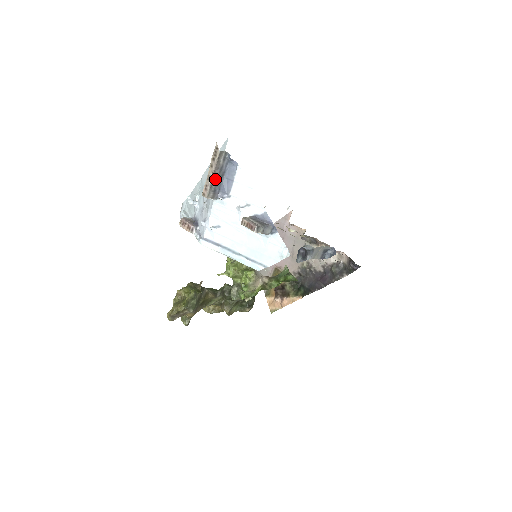
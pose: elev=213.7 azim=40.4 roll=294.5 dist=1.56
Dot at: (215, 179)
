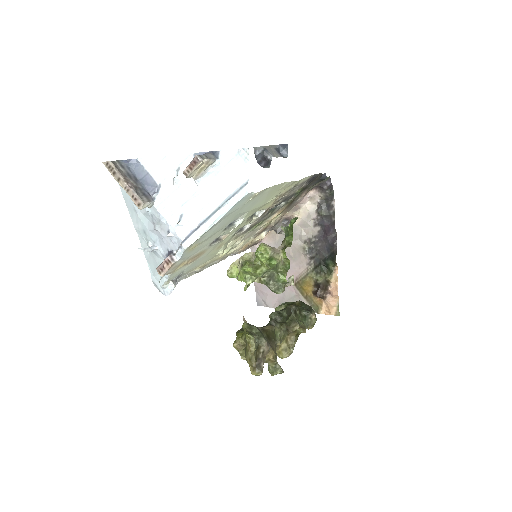
Dot at: (133, 186)
